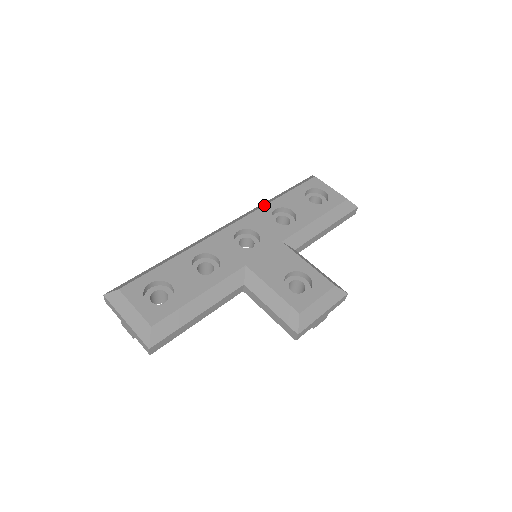
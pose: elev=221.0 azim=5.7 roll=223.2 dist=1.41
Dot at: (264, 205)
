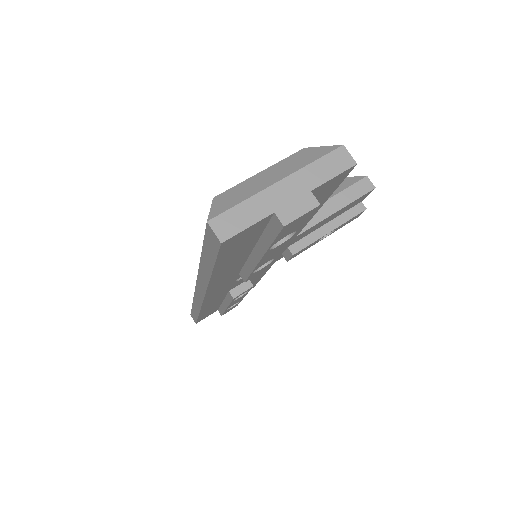
Dot at: occluded
